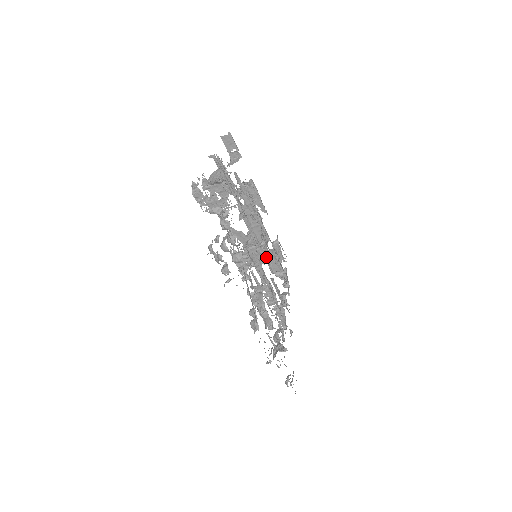
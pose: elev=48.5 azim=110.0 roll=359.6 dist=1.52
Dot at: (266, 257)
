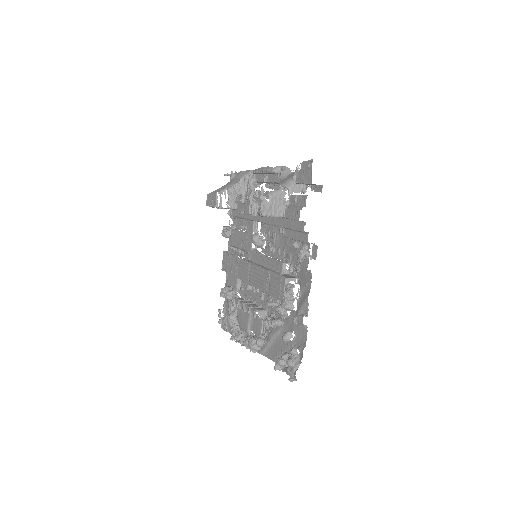
Dot at: (243, 218)
